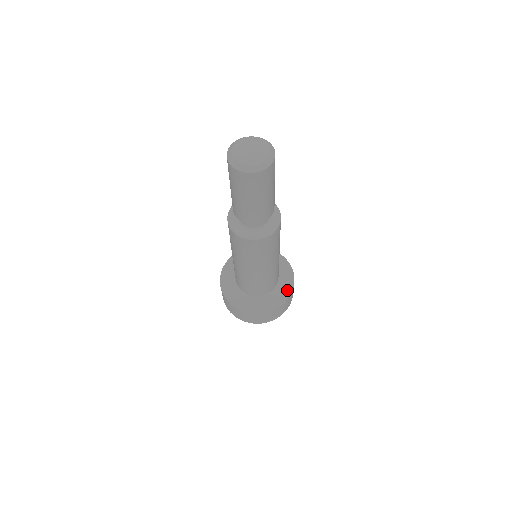
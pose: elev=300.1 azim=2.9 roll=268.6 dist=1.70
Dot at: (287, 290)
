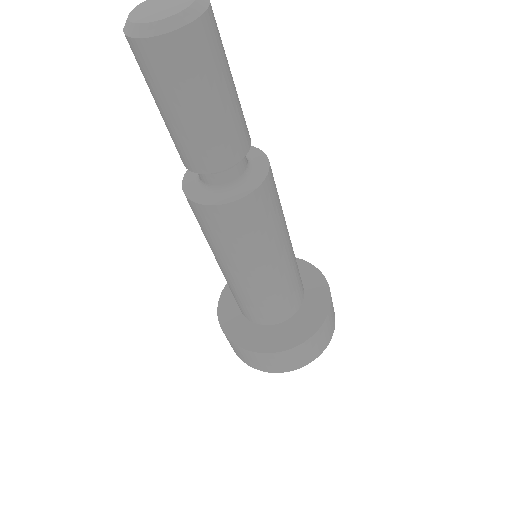
Dot at: (320, 312)
